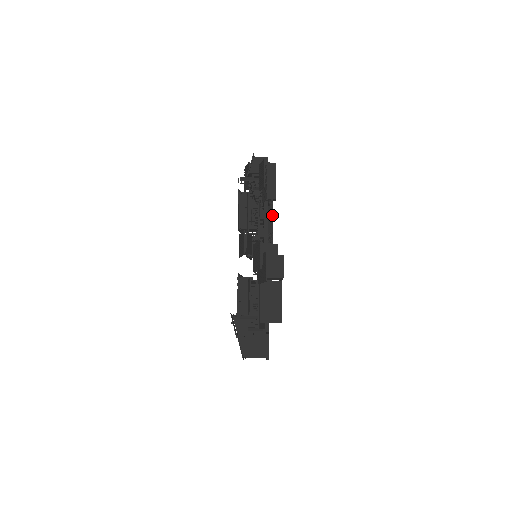
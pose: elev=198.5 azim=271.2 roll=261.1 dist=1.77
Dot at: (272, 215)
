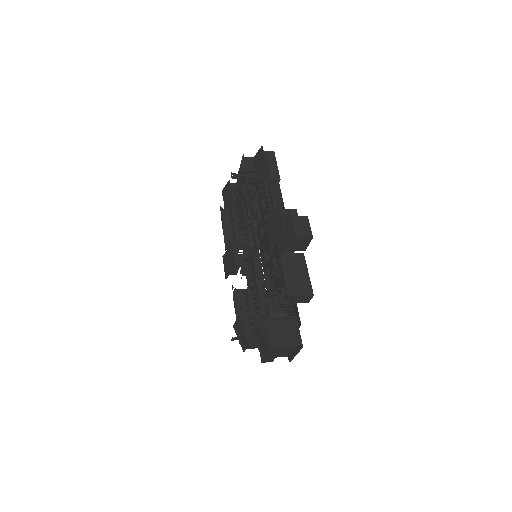
Dot at: (279, 194)
